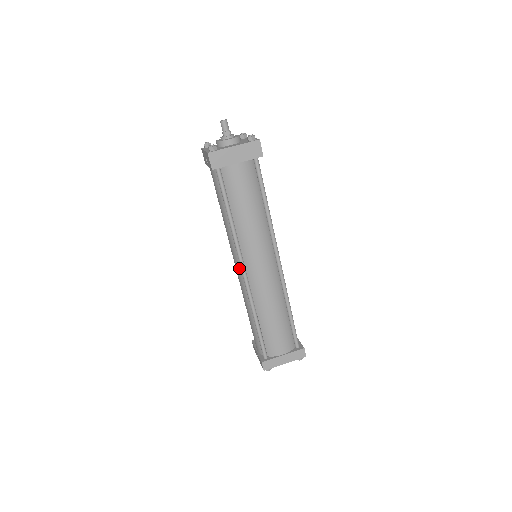
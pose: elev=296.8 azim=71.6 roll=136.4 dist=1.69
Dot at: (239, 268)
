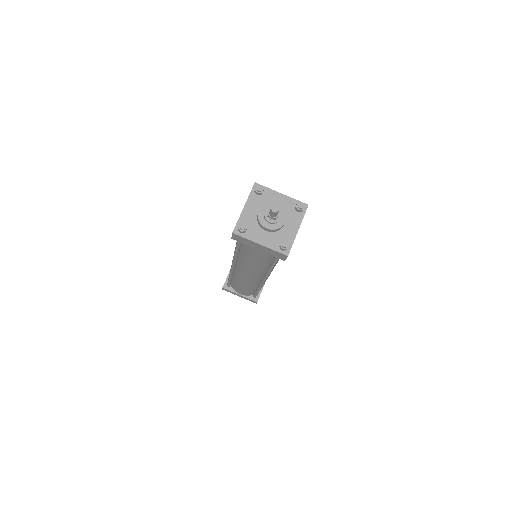
Dot at: occluded
